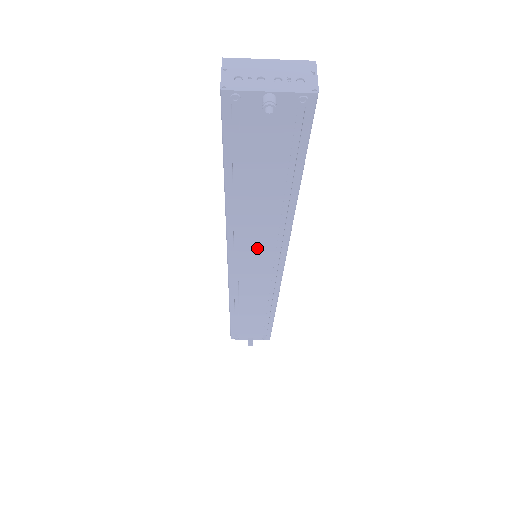
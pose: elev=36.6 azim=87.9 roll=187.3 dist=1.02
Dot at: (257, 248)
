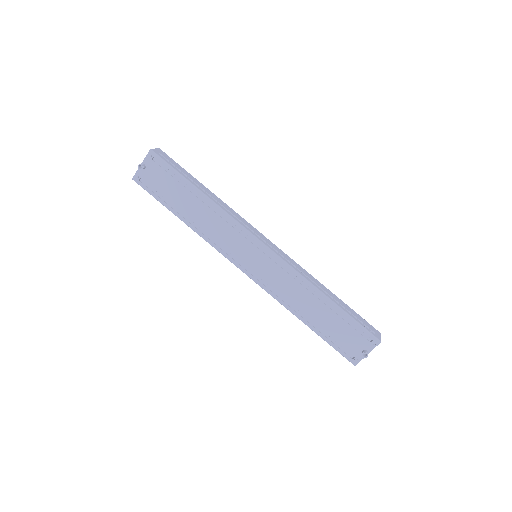
Dot at: (232, 241)
